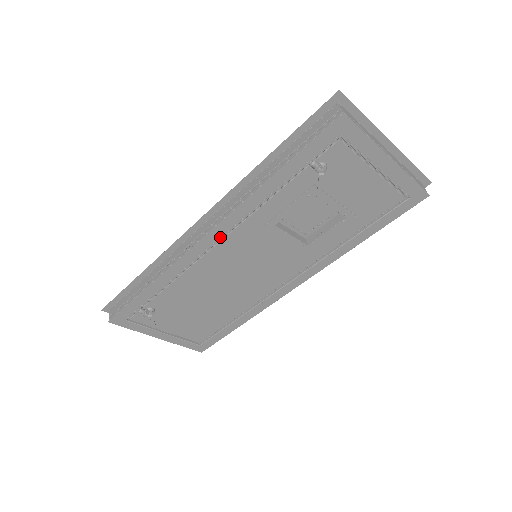
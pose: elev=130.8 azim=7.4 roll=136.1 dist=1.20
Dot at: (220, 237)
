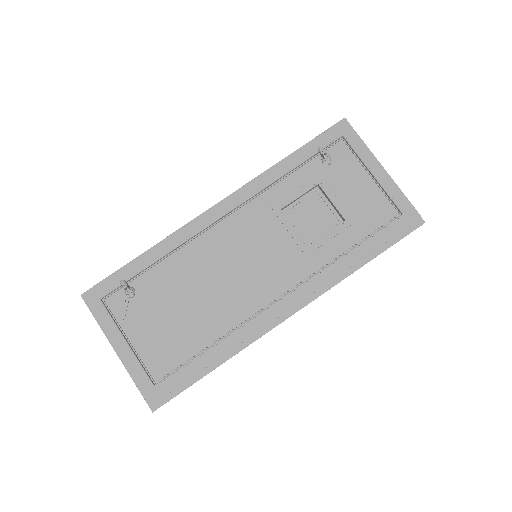
Dot at: (231, 209)
